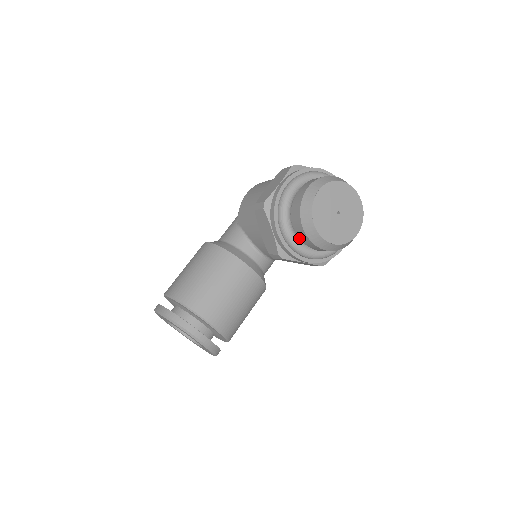
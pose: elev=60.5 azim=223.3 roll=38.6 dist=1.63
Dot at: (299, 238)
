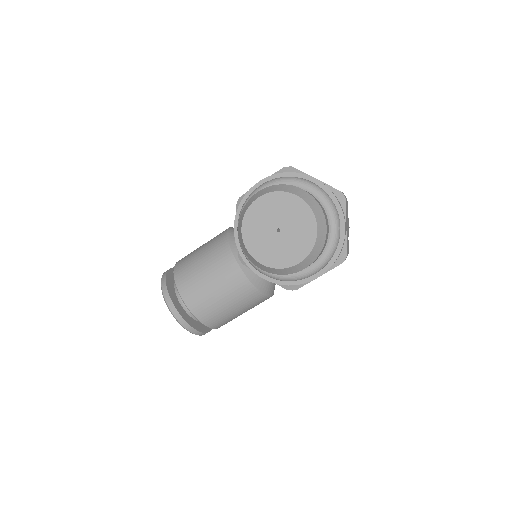
Dot at: occluded
